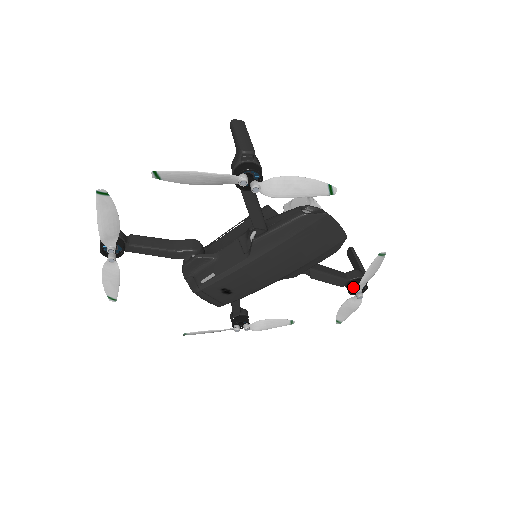
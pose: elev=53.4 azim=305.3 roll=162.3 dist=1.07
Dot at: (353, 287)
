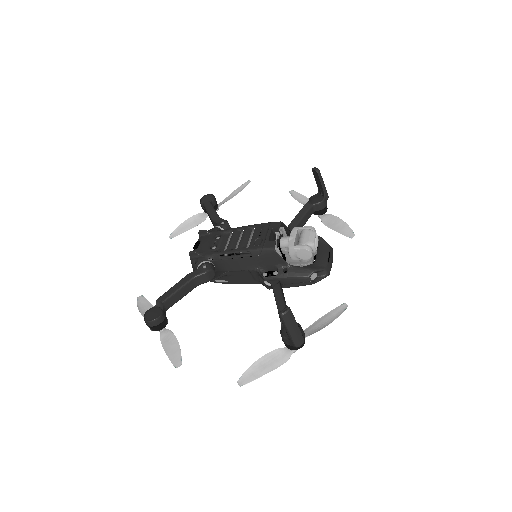
Dot at: occluded
